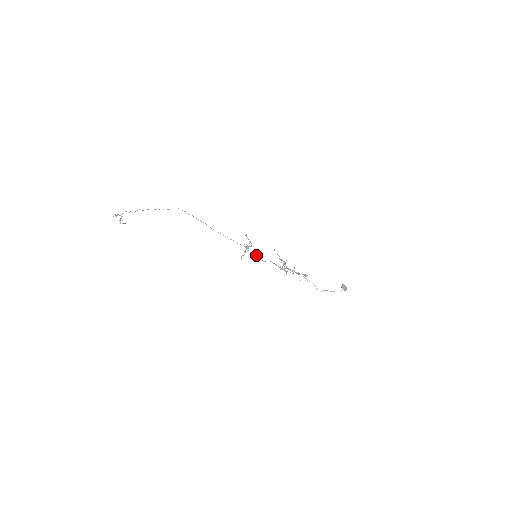
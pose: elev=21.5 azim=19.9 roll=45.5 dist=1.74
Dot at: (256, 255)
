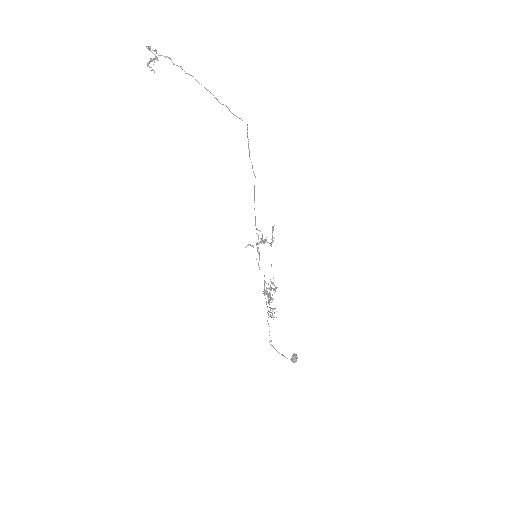
Dot at: (259, 256)
